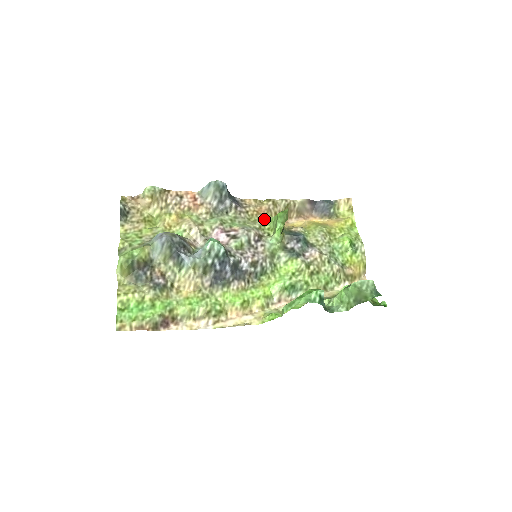
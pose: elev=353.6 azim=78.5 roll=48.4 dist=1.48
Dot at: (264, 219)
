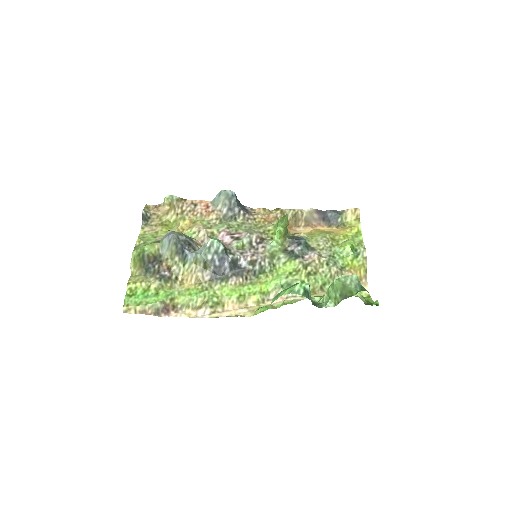
Dot at: (270, 225)
